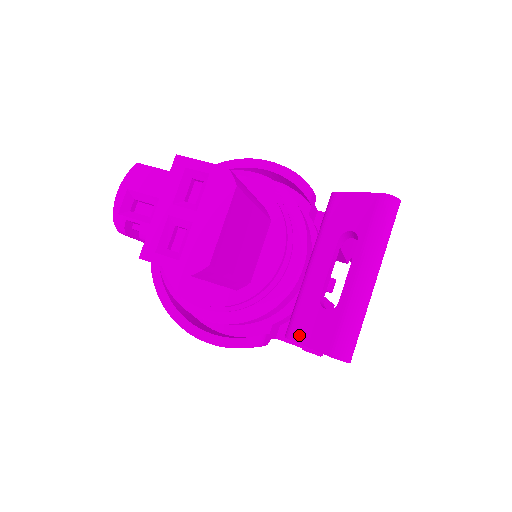
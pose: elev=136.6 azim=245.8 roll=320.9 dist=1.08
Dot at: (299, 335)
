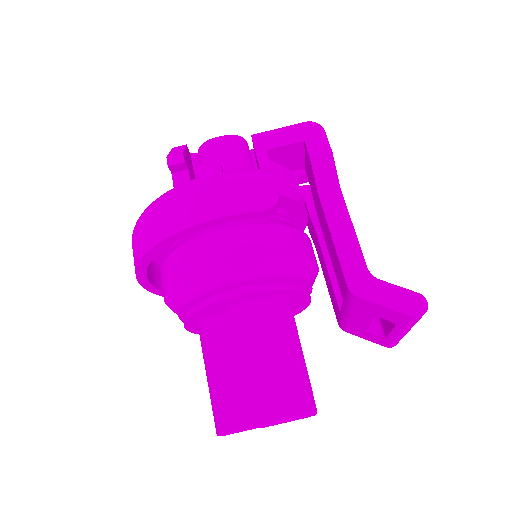
Dot at: (355, 335)
